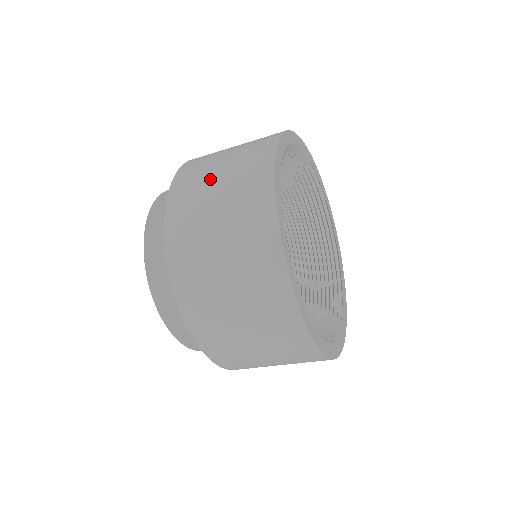
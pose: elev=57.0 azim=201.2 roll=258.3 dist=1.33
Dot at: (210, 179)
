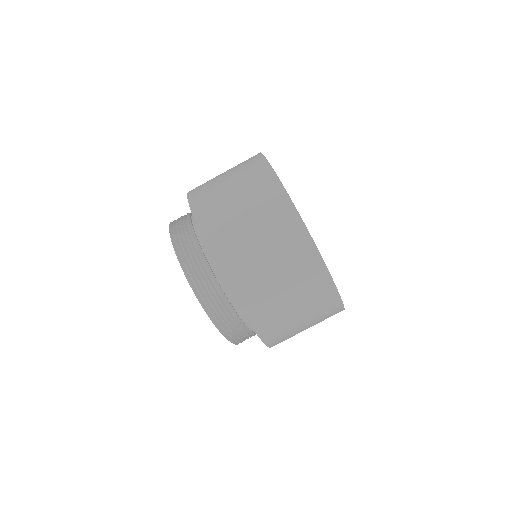
Dot at: occluded
